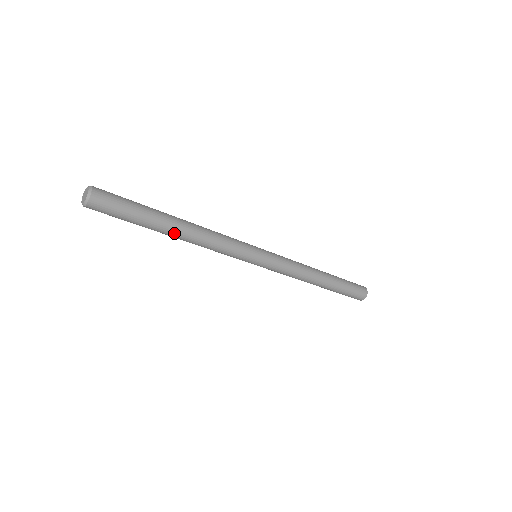
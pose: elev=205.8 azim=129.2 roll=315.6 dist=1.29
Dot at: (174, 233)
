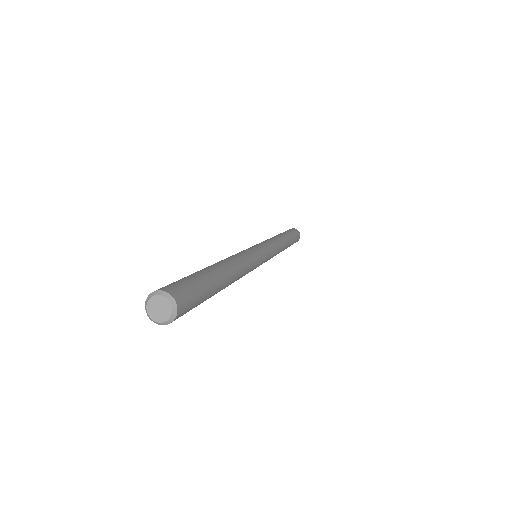
Dot at: occluded
